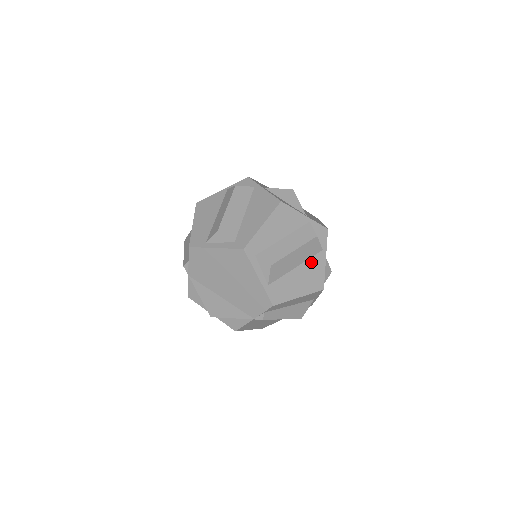
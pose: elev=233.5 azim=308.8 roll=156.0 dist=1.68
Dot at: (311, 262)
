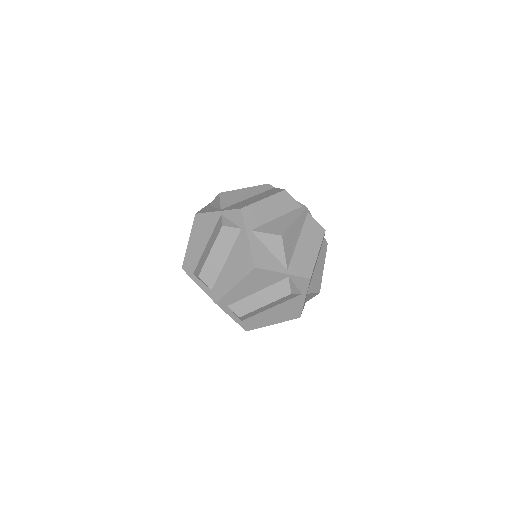
Dot at: (288, 303)
